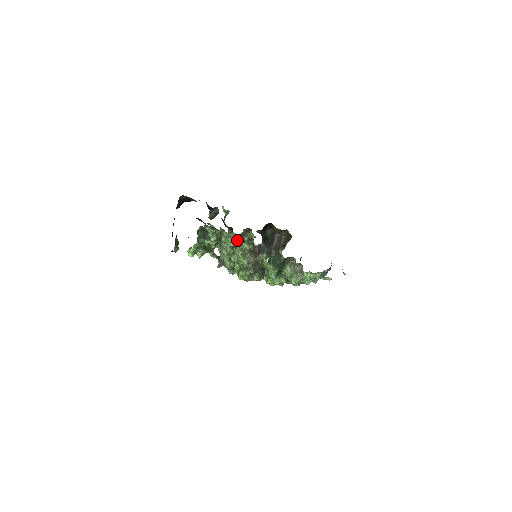
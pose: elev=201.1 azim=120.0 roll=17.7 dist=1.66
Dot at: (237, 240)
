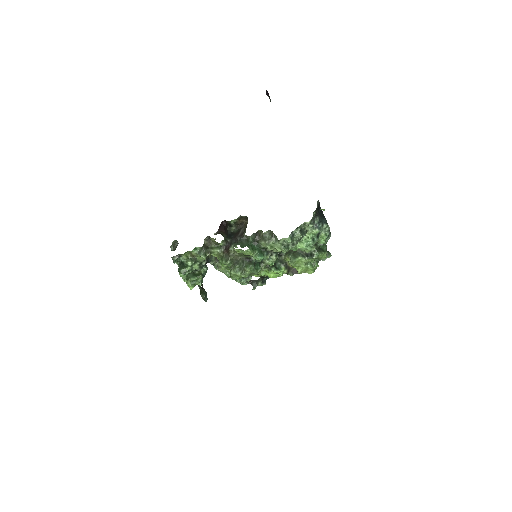
Dot at: (206, 251)
